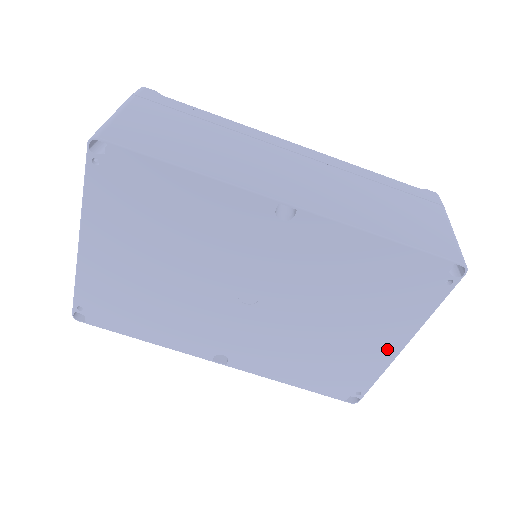
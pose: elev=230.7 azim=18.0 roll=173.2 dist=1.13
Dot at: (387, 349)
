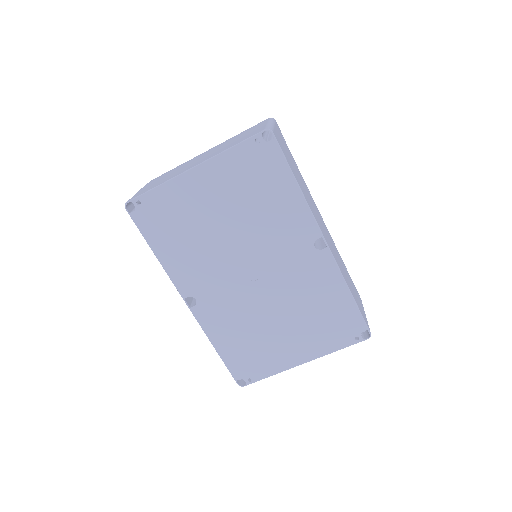
Dot at: (293, 359)
